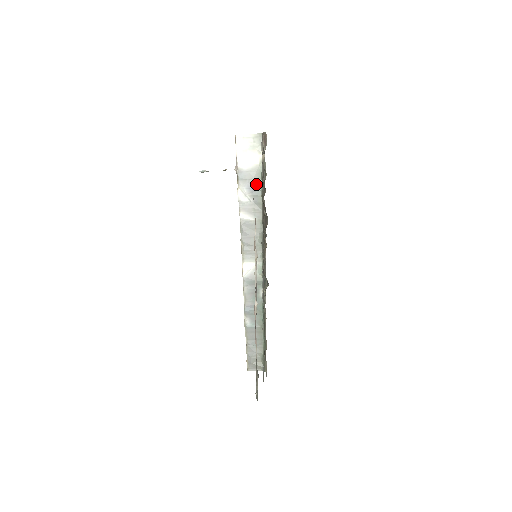
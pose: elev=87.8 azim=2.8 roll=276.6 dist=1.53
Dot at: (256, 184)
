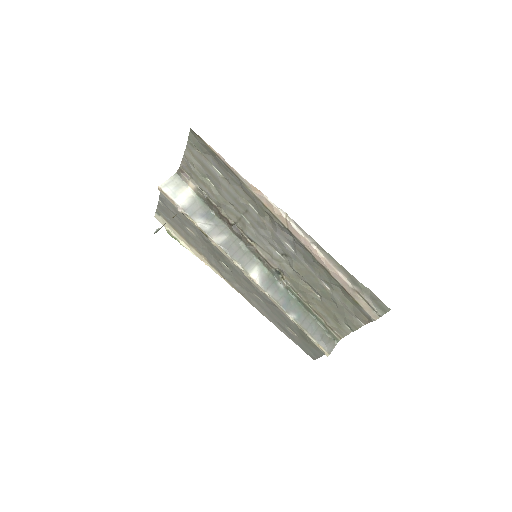
Dot at: (204, 210)
